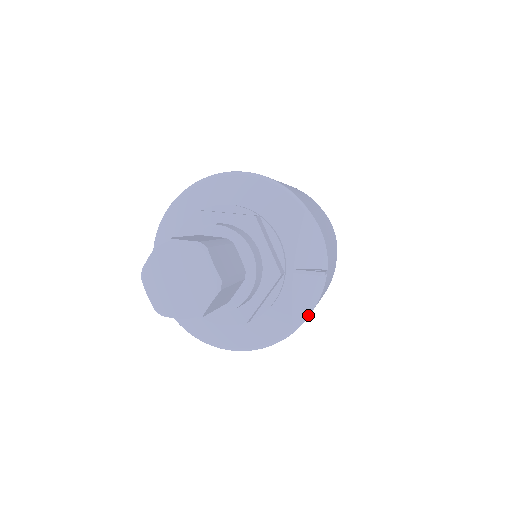
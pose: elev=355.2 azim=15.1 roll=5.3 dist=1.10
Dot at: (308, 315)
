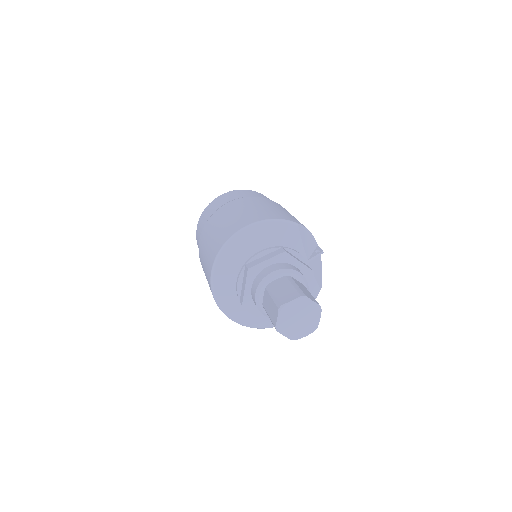
Dot at: occluded
